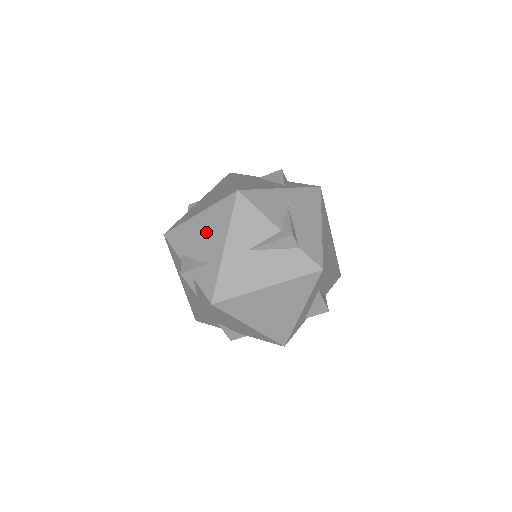
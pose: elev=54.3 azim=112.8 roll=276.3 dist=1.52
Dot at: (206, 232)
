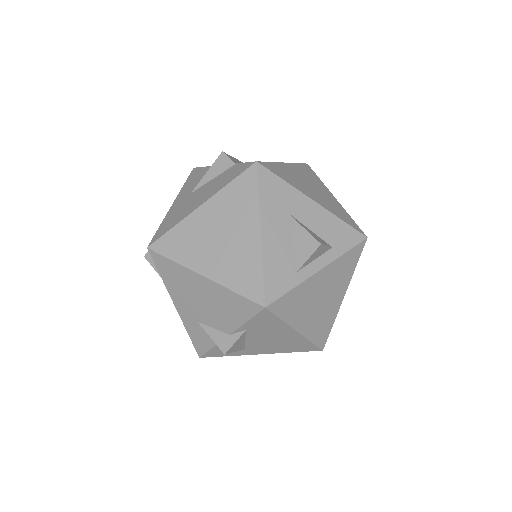
Dot at: occluded
